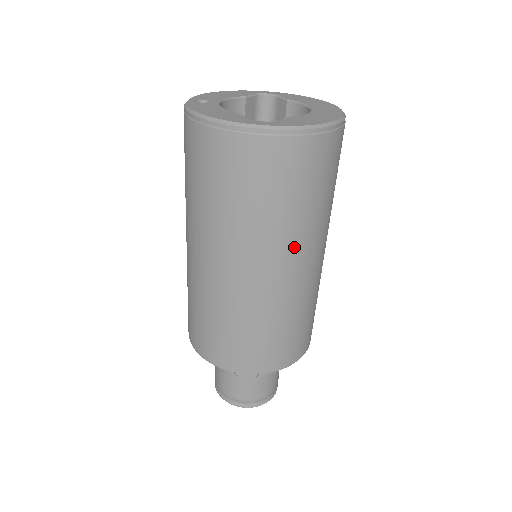
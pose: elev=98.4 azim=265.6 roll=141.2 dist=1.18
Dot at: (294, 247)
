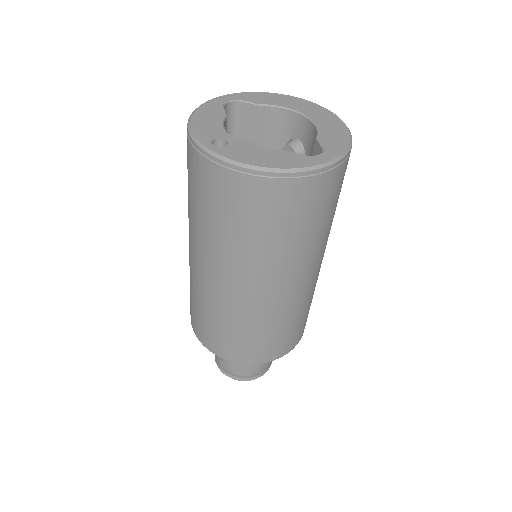
Dot at: occluded
